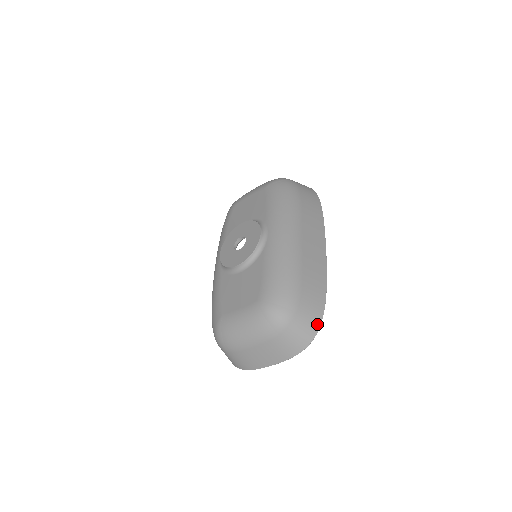
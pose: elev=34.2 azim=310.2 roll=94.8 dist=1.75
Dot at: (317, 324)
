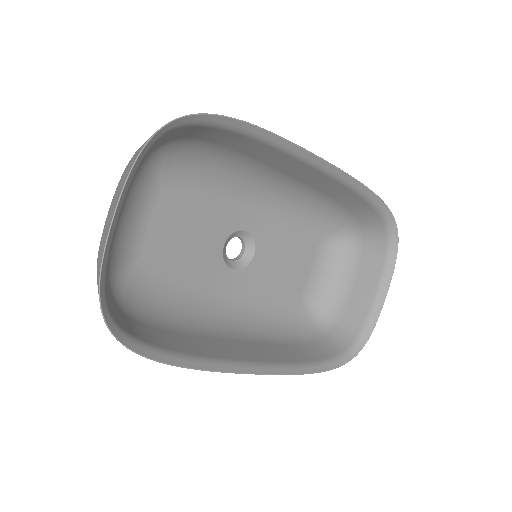
Dot at: (195, 117)
